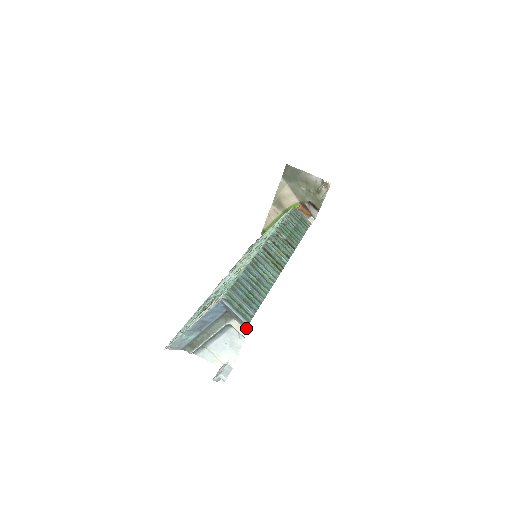
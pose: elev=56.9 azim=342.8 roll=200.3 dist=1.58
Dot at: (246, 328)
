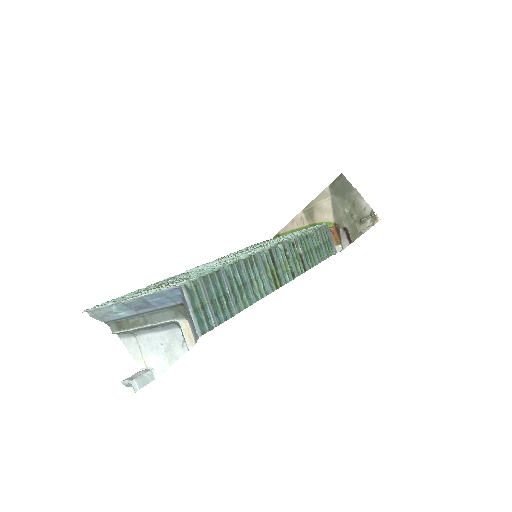
Dot at: (196, 338)
